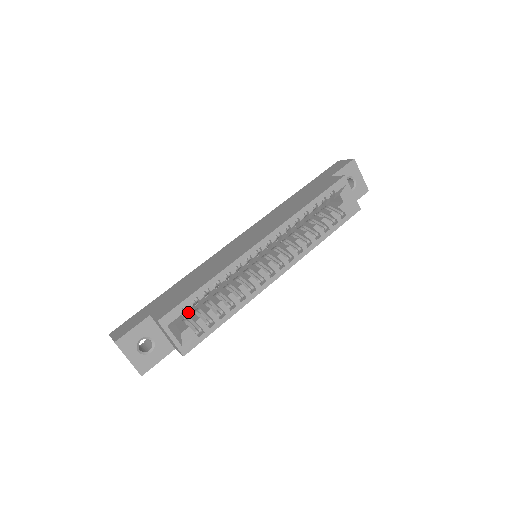
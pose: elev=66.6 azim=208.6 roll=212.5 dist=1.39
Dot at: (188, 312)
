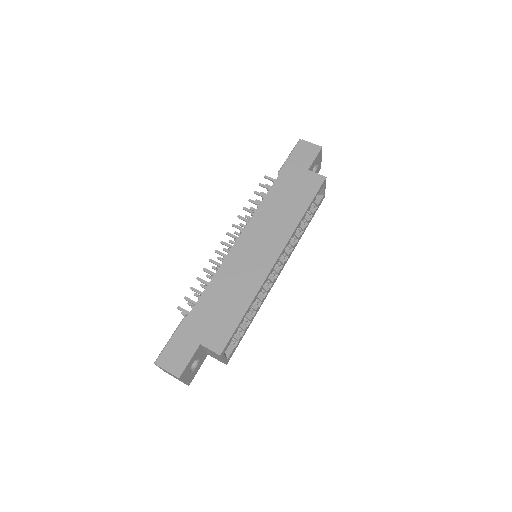
Dot at: occluded
